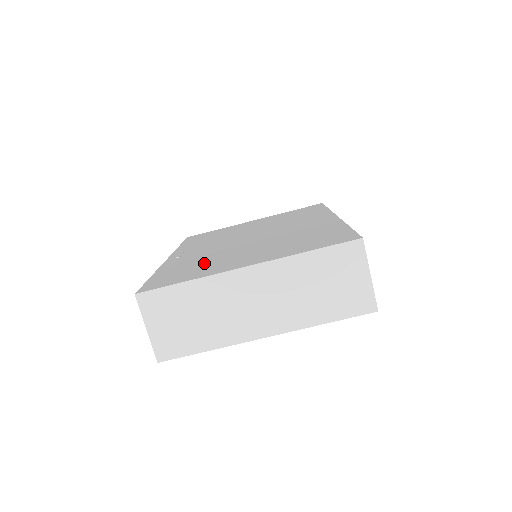
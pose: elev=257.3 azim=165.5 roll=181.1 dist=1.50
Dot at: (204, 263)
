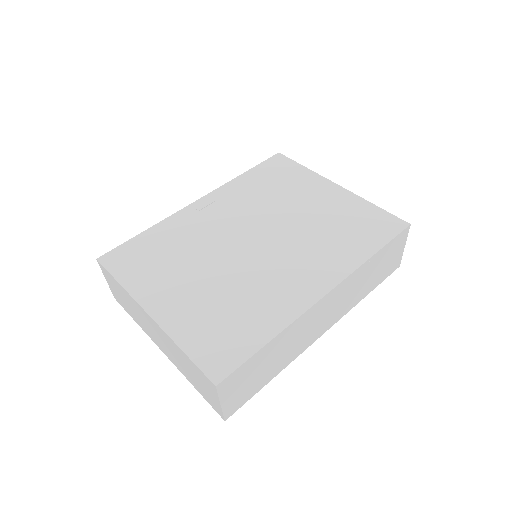
Dot at: (169, 258)
